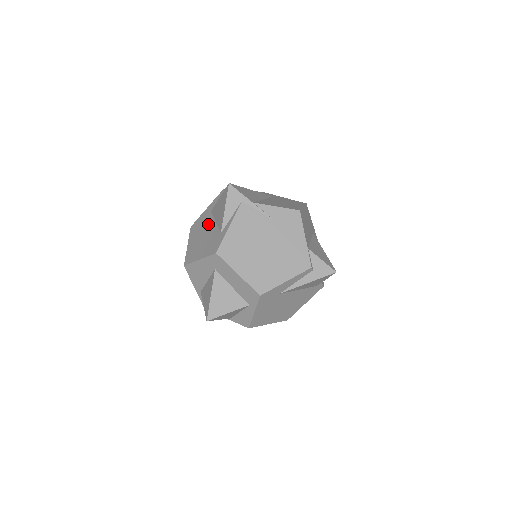
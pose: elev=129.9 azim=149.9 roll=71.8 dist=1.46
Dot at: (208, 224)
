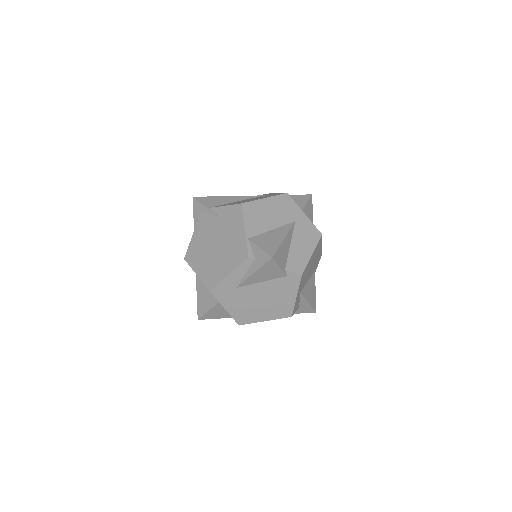
Dot at: occluded
